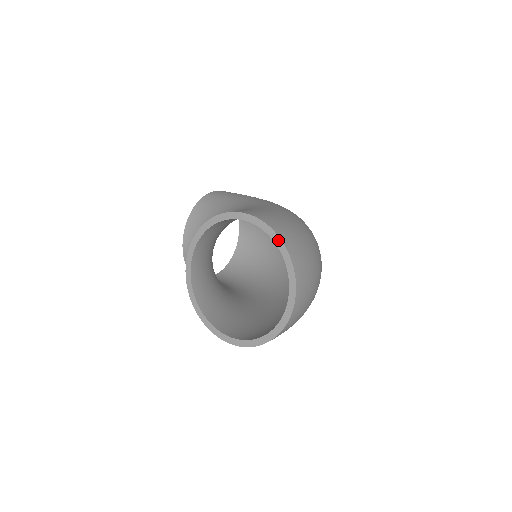
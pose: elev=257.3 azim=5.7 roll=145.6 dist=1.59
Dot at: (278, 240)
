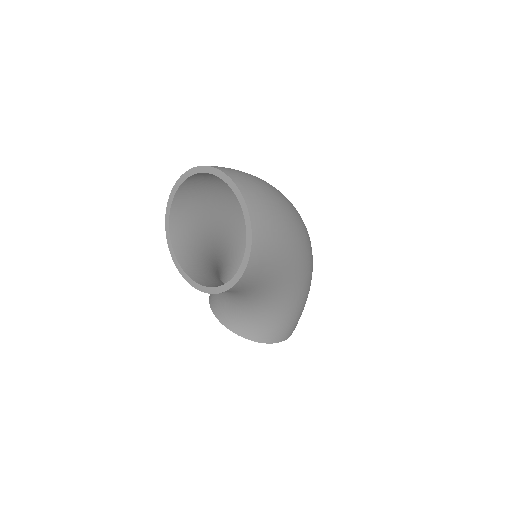
Dot at: (189, 172)
